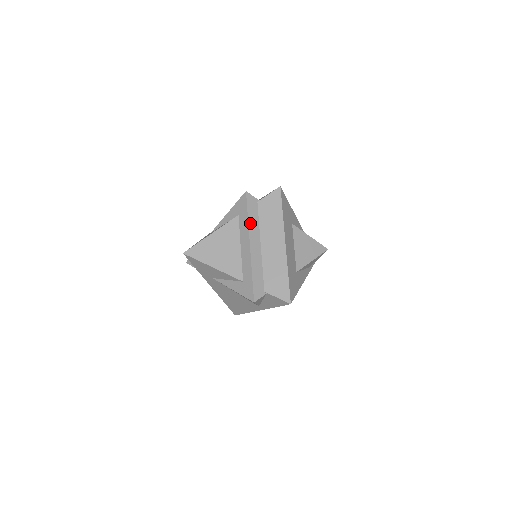
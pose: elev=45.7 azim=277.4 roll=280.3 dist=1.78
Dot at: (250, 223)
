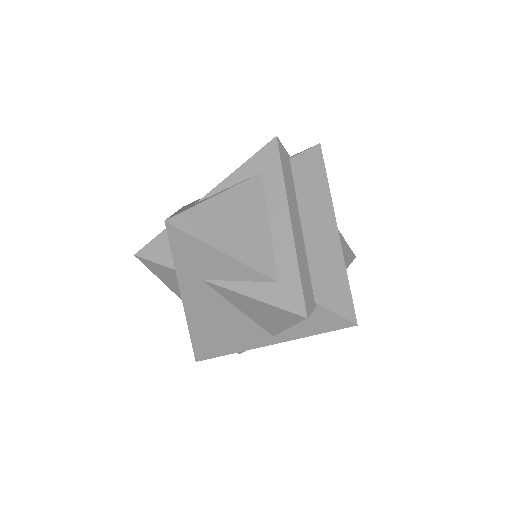
Dot at: (286, 185)
